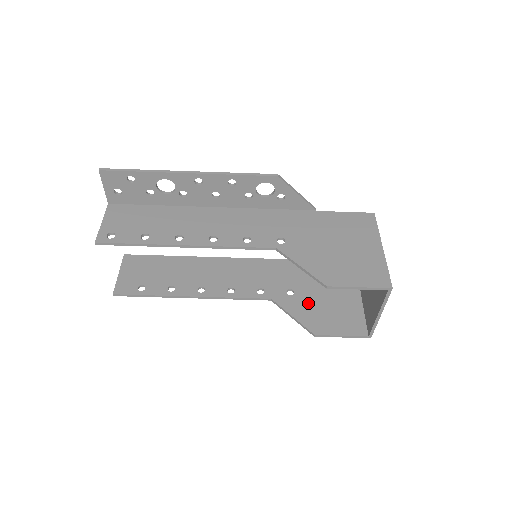
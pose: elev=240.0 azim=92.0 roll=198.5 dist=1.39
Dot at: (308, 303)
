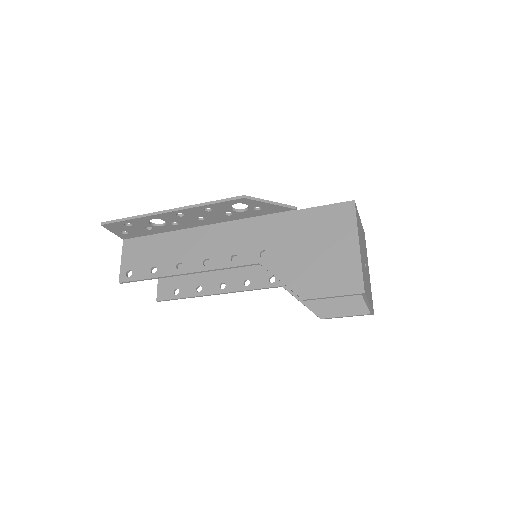
Dot at: occluded
